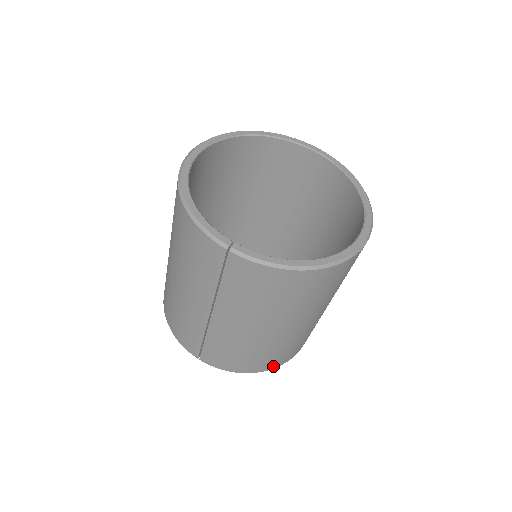
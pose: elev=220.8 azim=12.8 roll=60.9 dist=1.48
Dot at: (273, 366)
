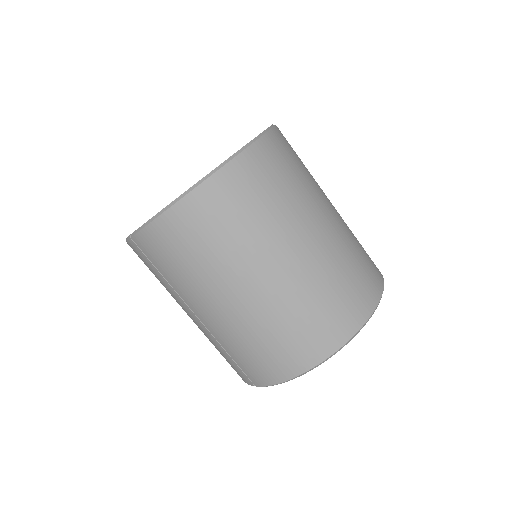
Dot at: (320, 354)
